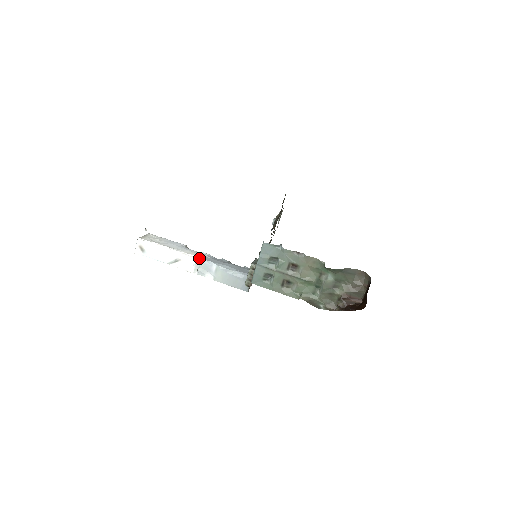
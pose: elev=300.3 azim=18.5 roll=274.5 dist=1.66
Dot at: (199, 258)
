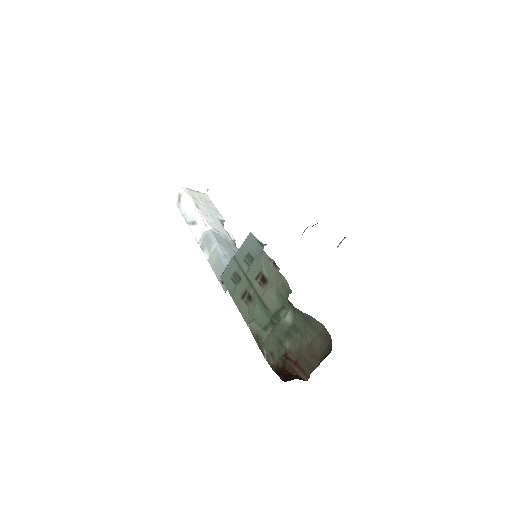
Dot at: (210, 230)
